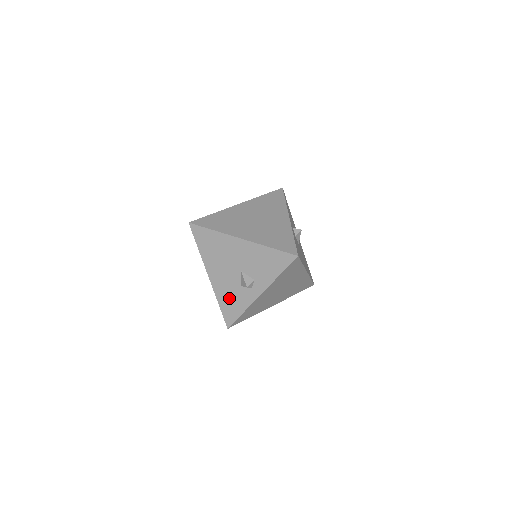
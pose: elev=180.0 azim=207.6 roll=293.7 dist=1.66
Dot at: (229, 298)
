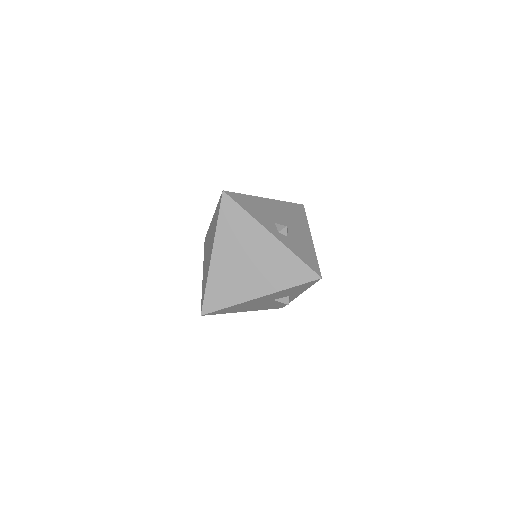
Dot at: (272, 306)
